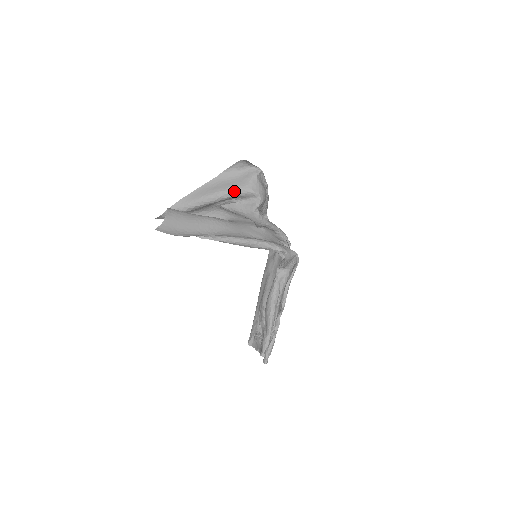
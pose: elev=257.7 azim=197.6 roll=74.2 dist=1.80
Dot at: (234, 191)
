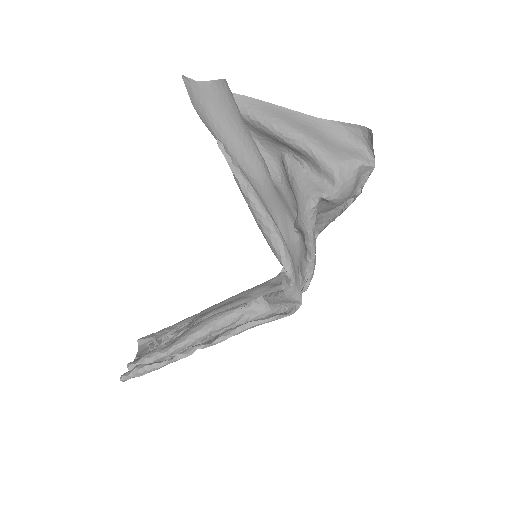
Dot at: (318, 150)
